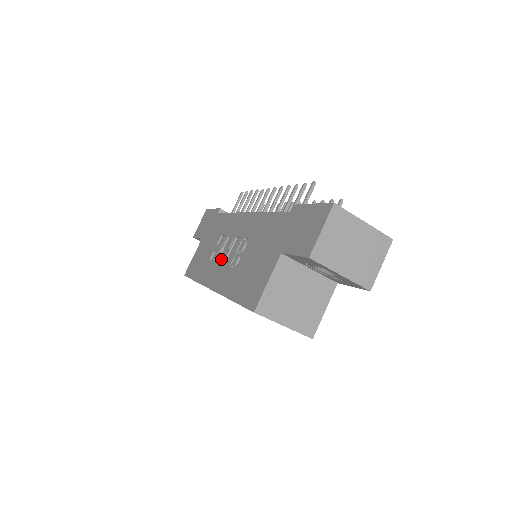
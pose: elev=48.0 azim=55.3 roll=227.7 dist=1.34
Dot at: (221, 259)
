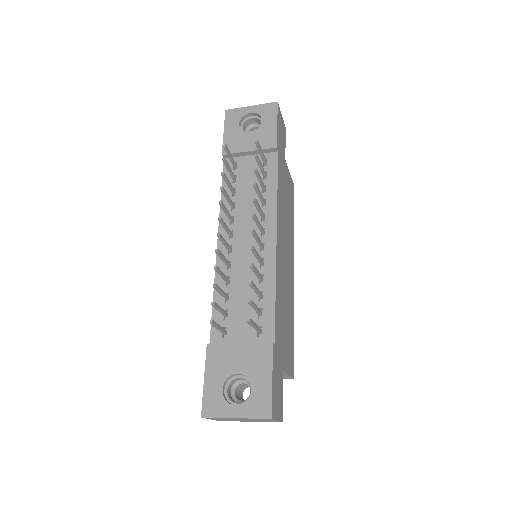
Dot at: occluded
